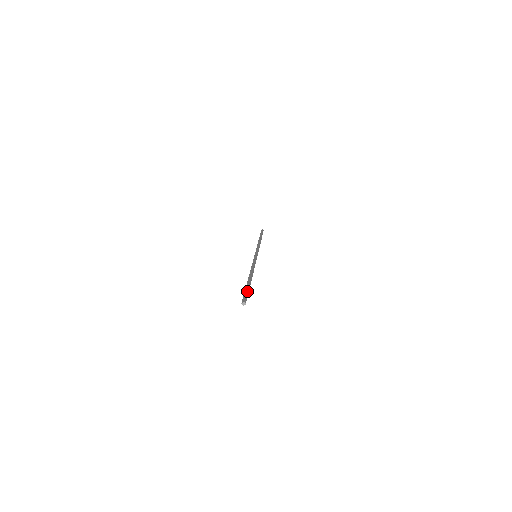
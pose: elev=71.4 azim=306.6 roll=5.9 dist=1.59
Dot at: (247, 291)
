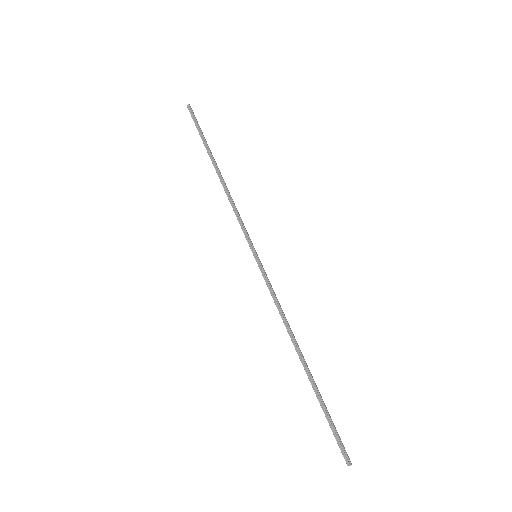
Dot at: (333, 423)
